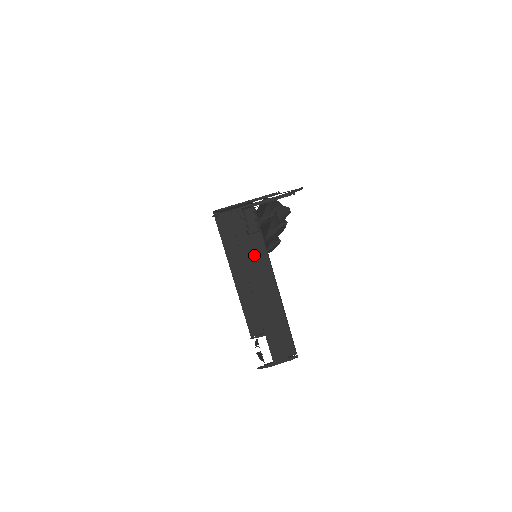
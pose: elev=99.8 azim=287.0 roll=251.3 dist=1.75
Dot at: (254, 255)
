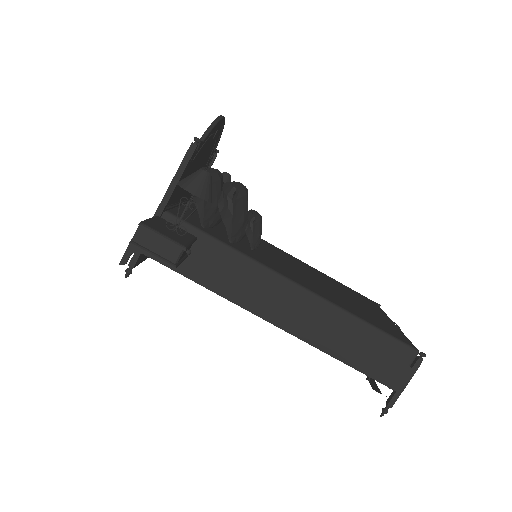
Dot at: (228, 276)
